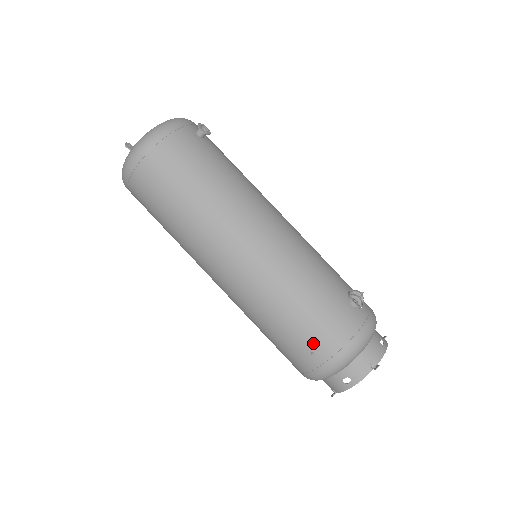
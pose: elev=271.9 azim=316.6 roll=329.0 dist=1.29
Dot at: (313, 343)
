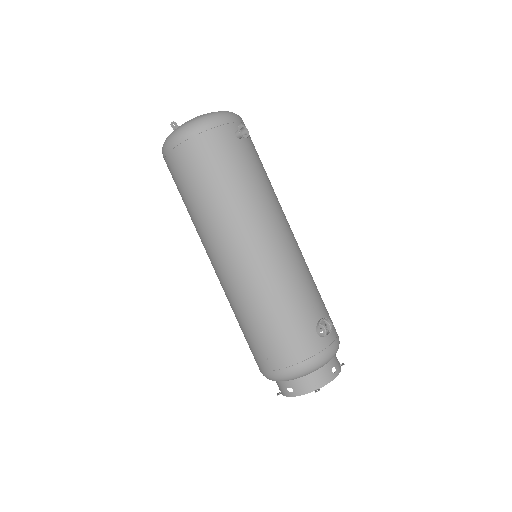
Dot at: (270, 352)
